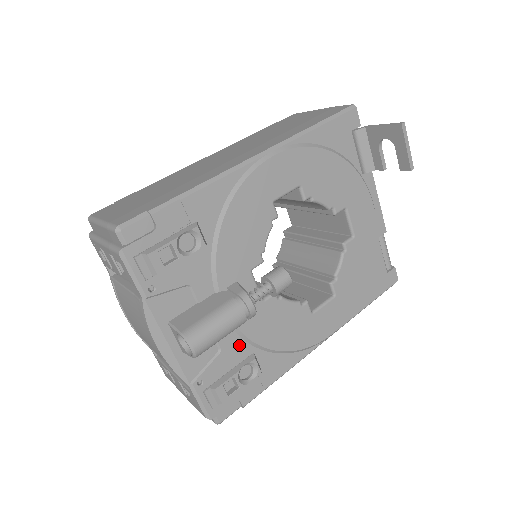
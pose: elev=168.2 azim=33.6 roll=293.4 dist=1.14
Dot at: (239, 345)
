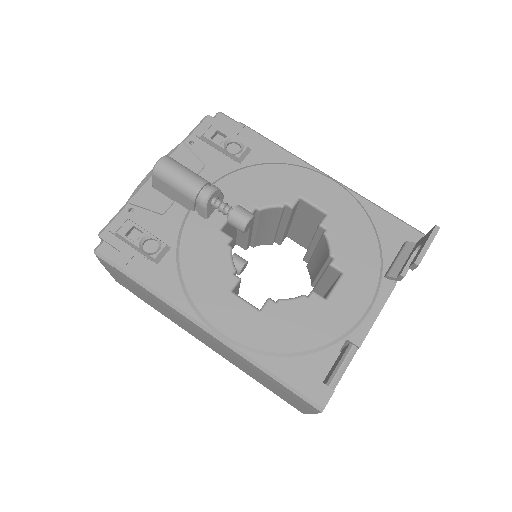
Dot at: (173, 229)
